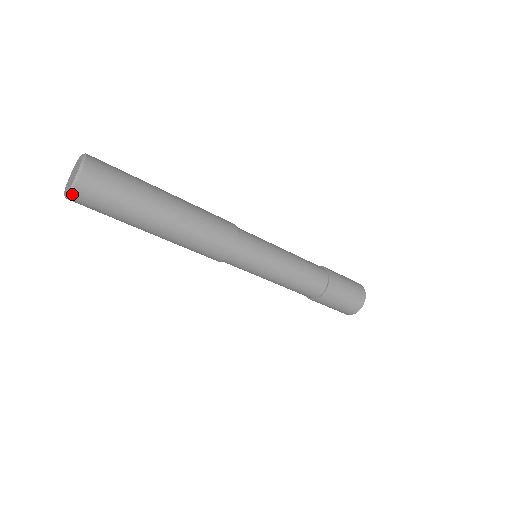
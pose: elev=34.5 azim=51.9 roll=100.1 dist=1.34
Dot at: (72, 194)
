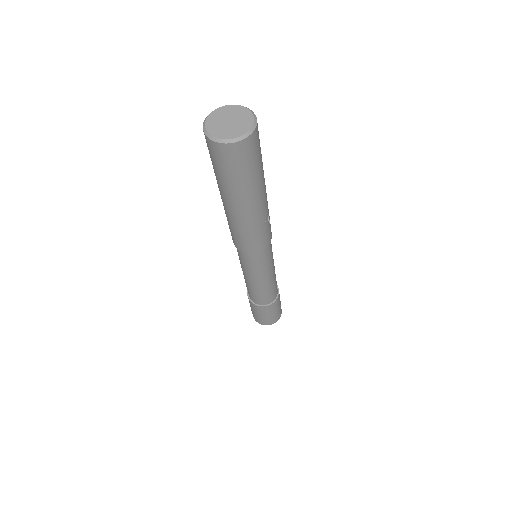
Dot at: (225, 145)
